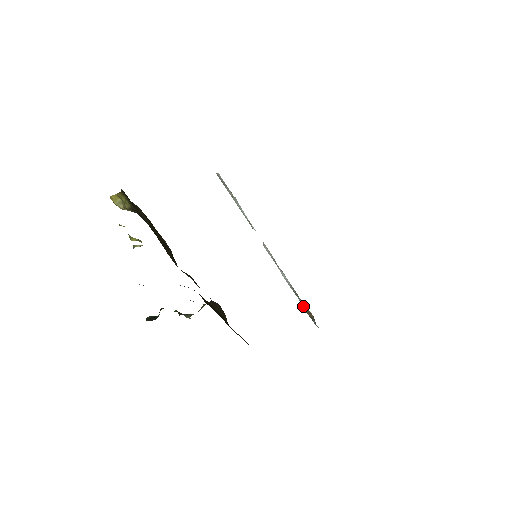
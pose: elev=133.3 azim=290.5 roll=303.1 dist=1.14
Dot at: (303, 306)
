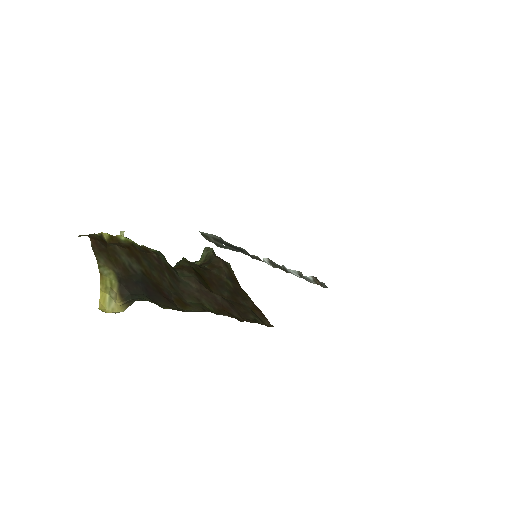
Dot at: (310, 279)
